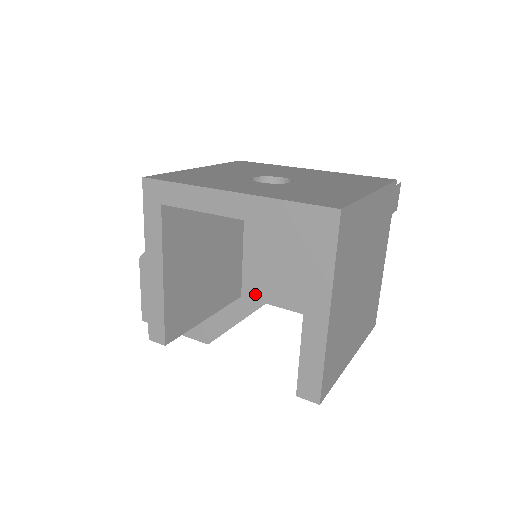
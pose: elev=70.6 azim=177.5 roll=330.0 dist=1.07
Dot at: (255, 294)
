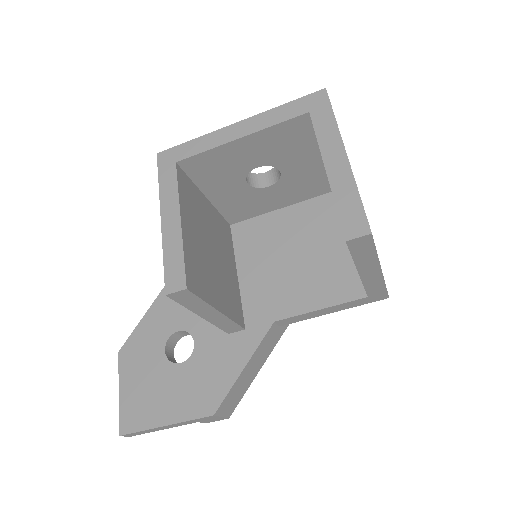
Dot at: (260, 318)
